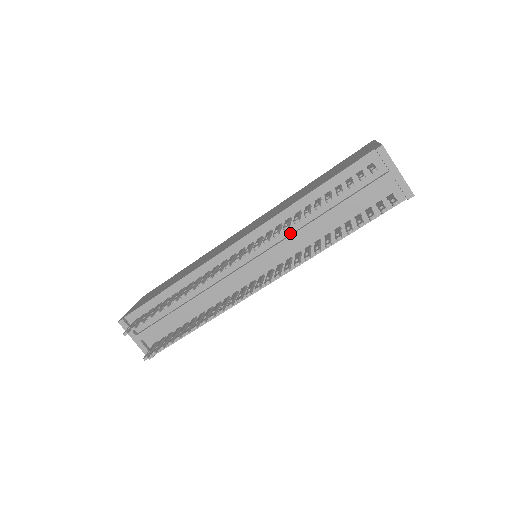
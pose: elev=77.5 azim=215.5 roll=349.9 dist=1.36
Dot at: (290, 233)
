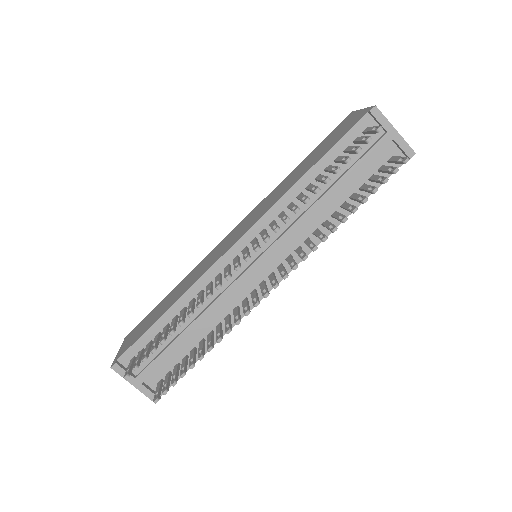
Dot at: (294, 220)
